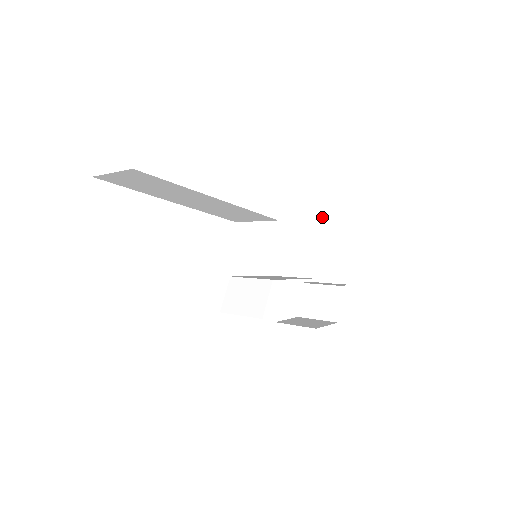
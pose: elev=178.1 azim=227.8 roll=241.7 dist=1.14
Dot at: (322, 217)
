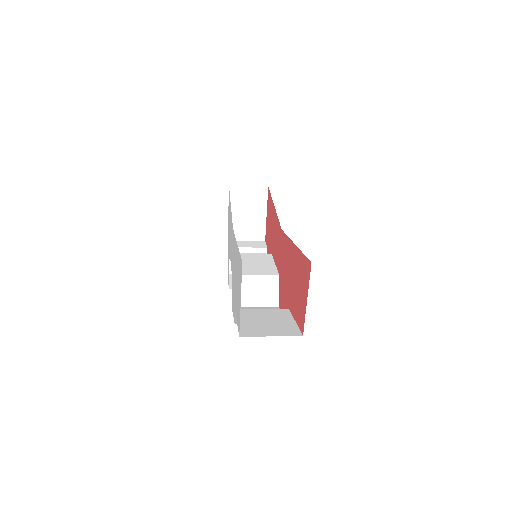
Dot at: (237, 187)
